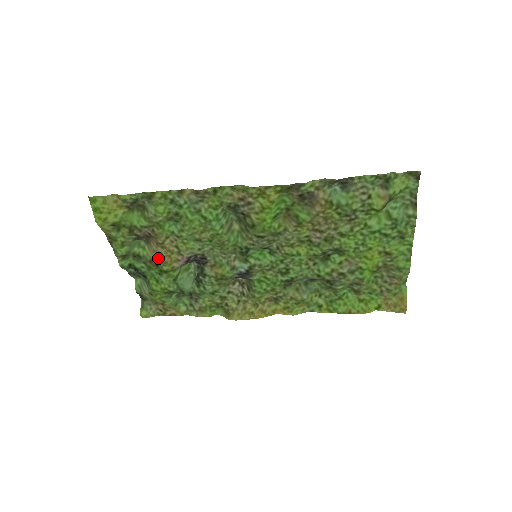
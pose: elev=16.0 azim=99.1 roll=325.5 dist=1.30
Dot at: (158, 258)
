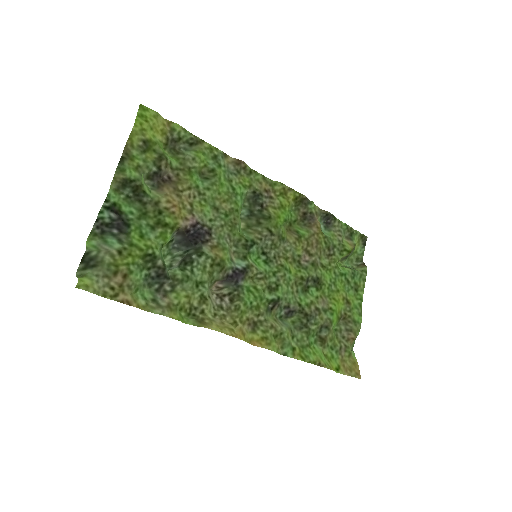
Dot at: (168, 203)
